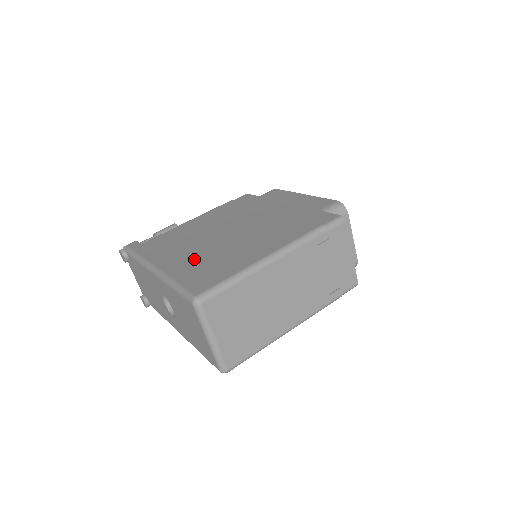
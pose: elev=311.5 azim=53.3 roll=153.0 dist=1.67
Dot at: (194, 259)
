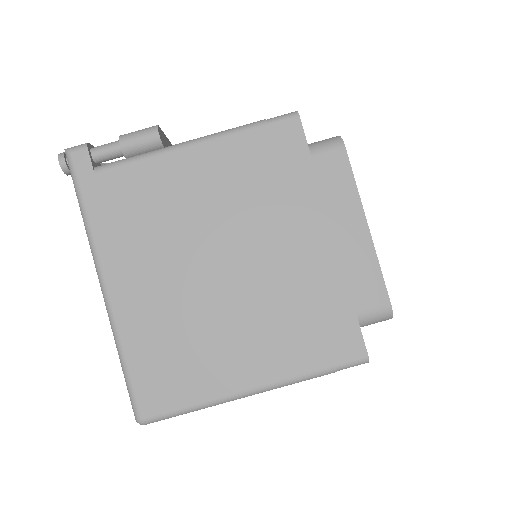
Dot at: (159, 315)
